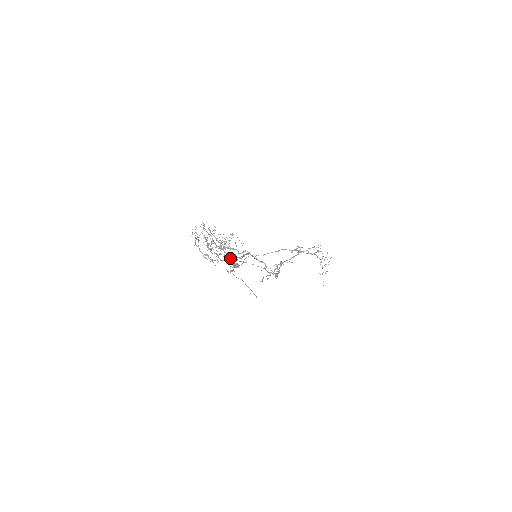
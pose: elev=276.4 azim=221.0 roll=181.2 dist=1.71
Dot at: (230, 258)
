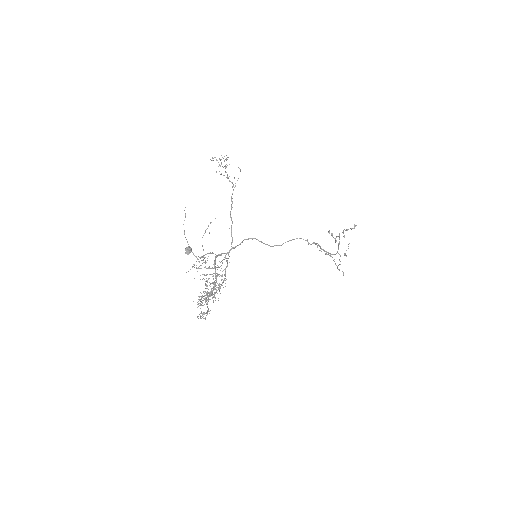
Dot at: occluded
